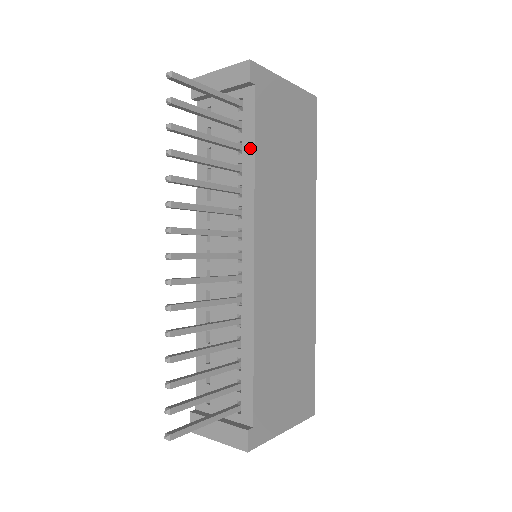
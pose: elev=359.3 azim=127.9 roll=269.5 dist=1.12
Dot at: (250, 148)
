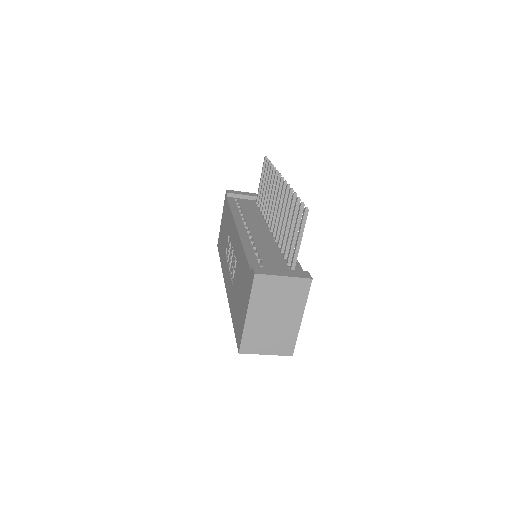
Dot at: occluded
